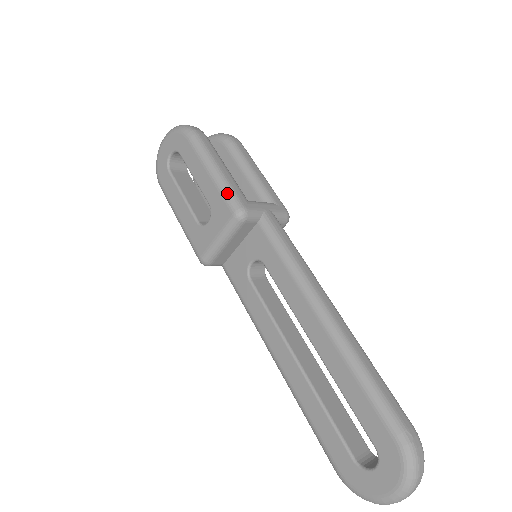
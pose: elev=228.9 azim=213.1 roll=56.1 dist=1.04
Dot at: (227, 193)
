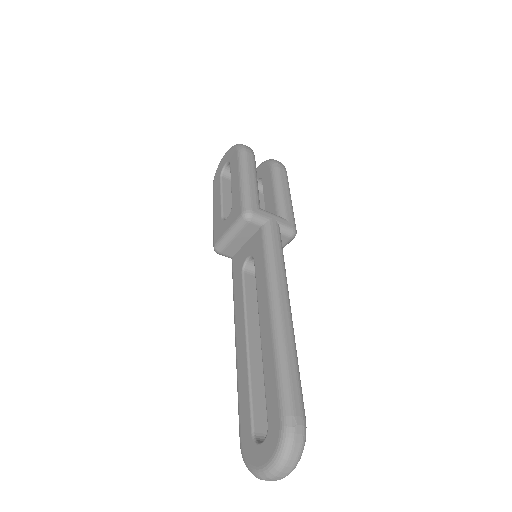
Dot at: (244, 197)
